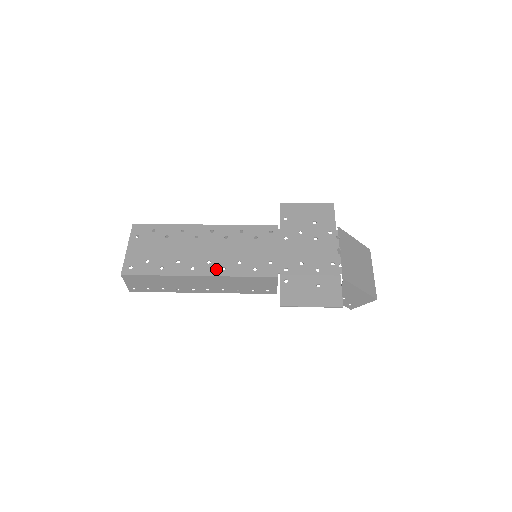
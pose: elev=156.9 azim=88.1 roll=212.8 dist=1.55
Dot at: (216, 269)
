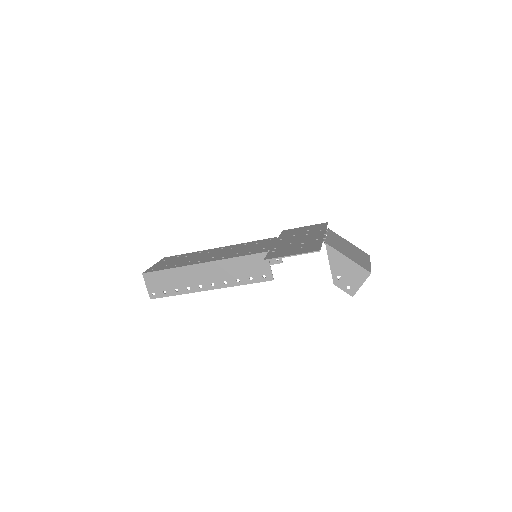
Dot at: (217, 258)
